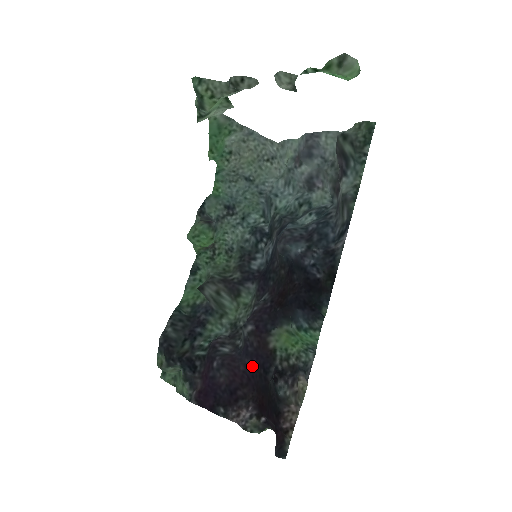
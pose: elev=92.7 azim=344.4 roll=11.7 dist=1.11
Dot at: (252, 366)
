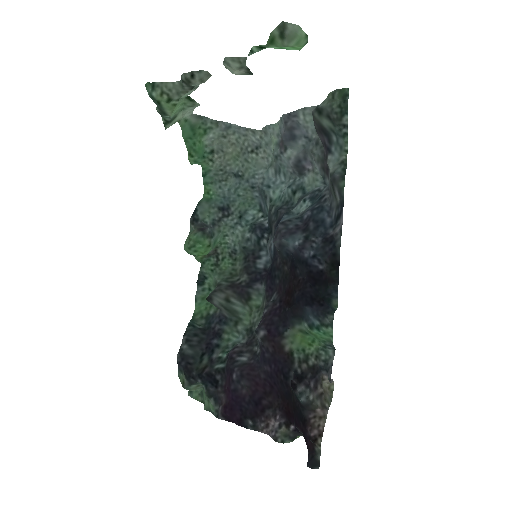
Dot at: (272, 373)
